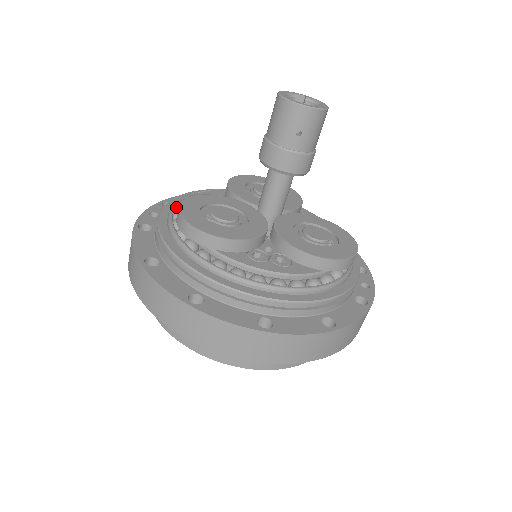
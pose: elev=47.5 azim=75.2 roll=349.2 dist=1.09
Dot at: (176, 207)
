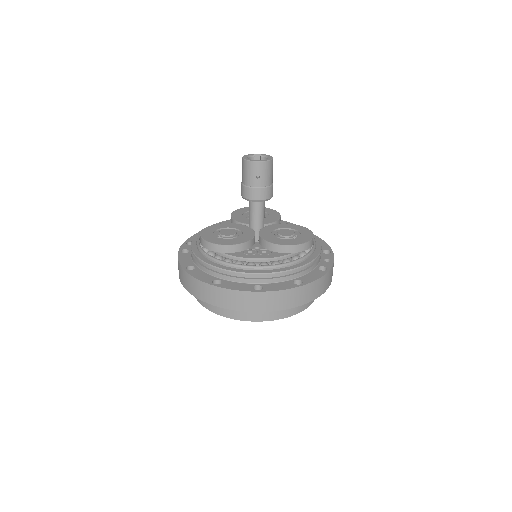
Dot at: occluded
